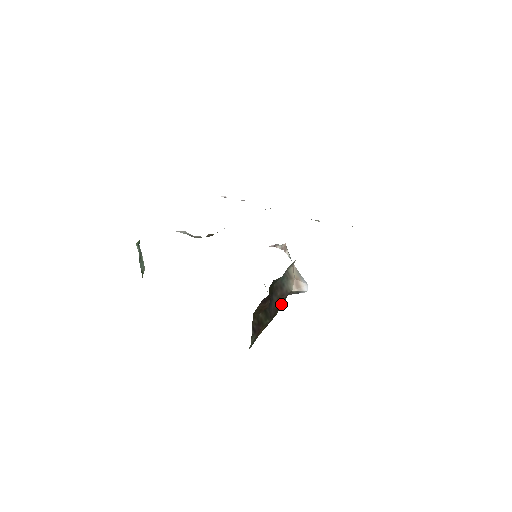
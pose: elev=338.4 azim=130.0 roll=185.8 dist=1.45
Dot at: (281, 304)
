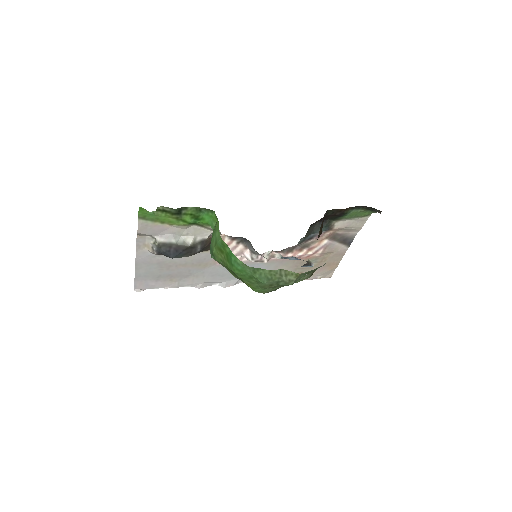
Dot at: occluded
